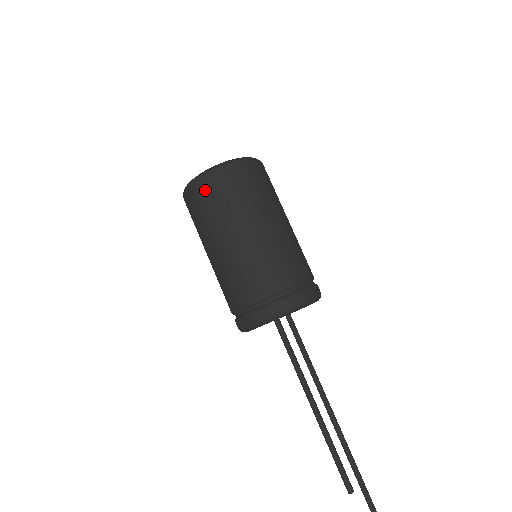
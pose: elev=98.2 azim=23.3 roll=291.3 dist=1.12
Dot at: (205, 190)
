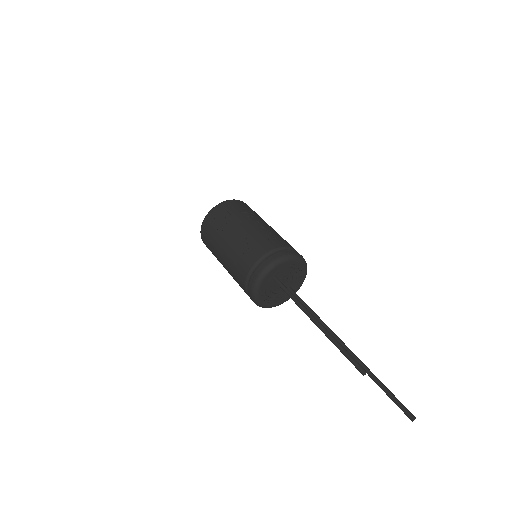
Dot at: (211, 219)
